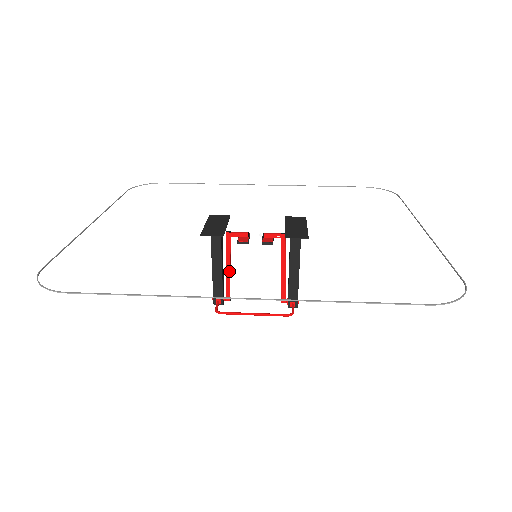
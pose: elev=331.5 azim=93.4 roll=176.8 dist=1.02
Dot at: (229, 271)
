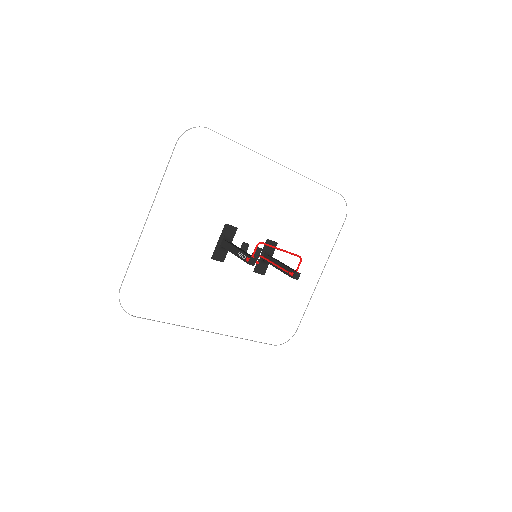
Dot at: occluded
